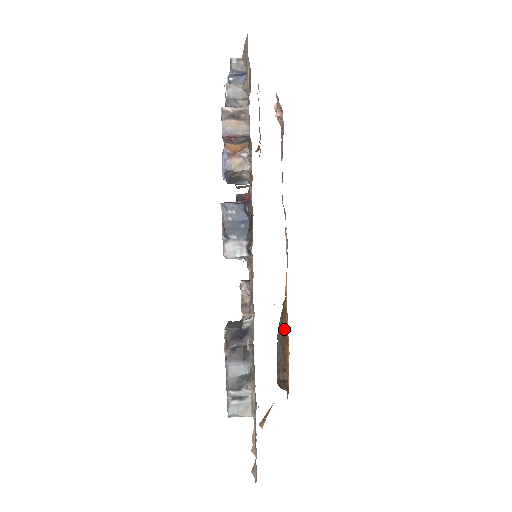
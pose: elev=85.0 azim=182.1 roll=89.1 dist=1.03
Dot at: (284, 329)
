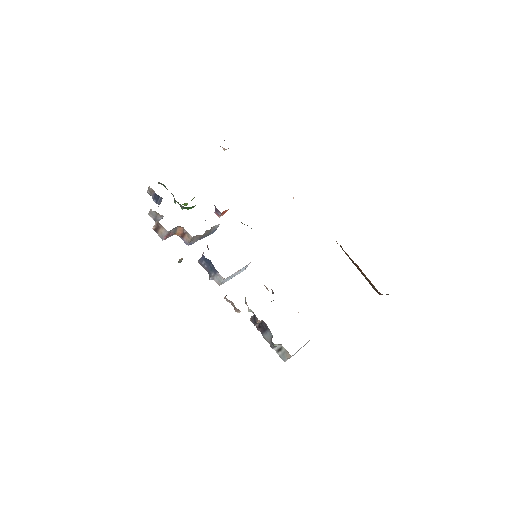
Dot at: (350, 258)
